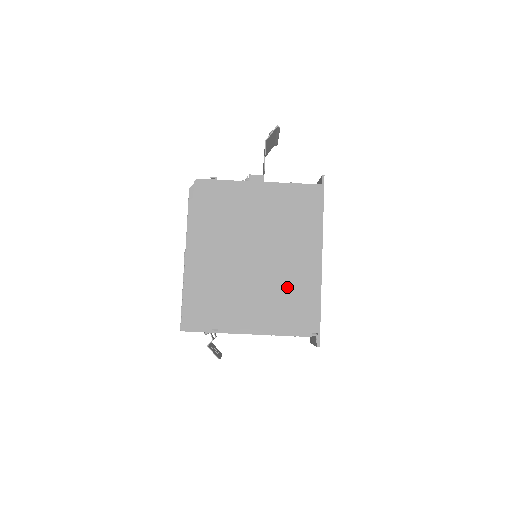
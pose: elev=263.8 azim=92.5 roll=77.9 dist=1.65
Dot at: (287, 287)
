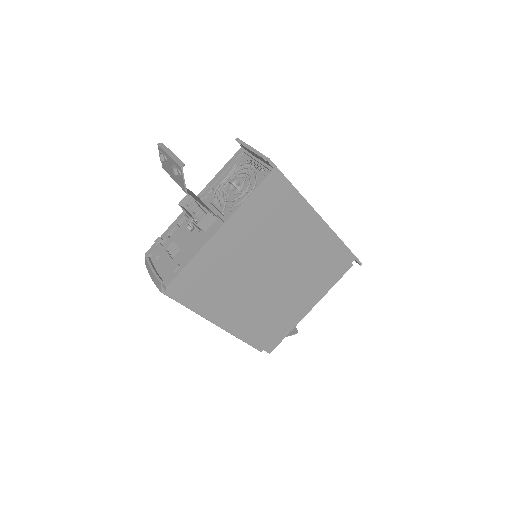
Dot at: (312, 262)
